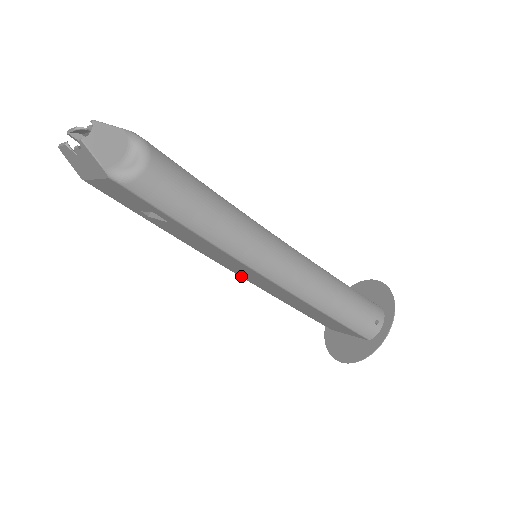
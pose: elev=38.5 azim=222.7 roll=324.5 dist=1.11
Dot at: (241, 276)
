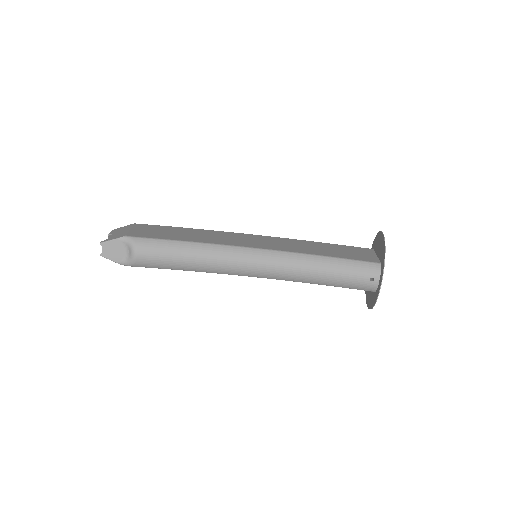
Dot at: occluded
